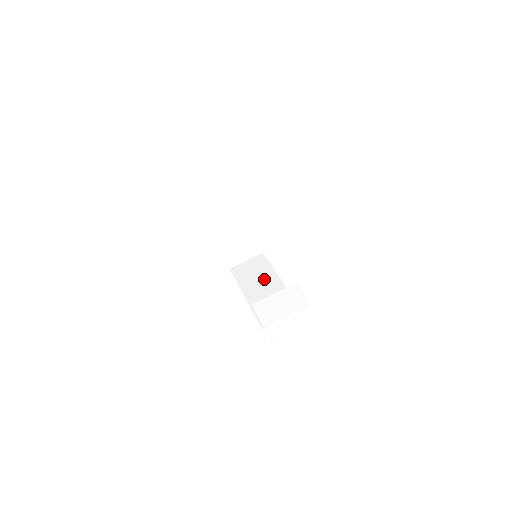
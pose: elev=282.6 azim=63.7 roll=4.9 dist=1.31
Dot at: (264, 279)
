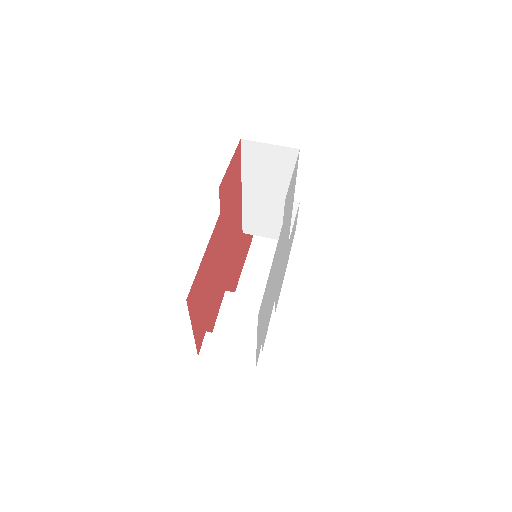
Dot at: occluded
